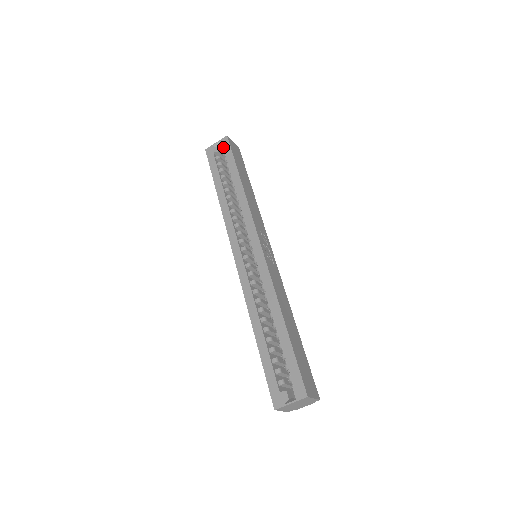
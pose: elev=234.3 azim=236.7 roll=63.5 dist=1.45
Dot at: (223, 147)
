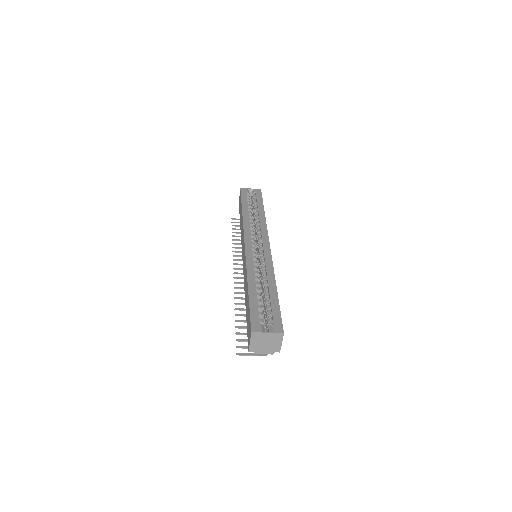
Dot at: (256, 192)
